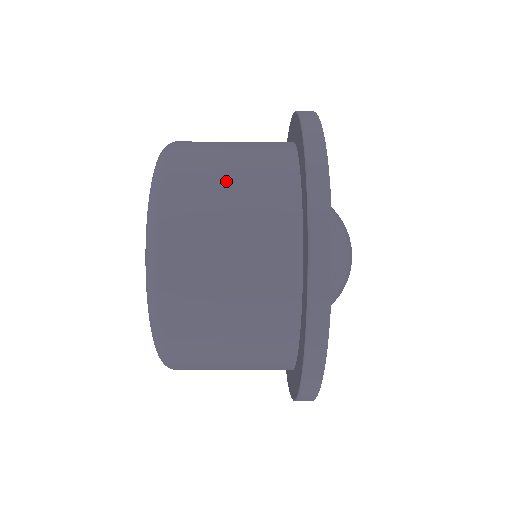
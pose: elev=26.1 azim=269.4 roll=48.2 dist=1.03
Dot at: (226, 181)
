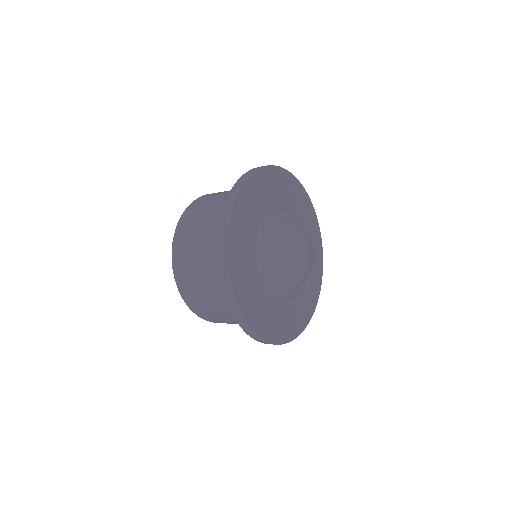
Dot at: (217, 311)
